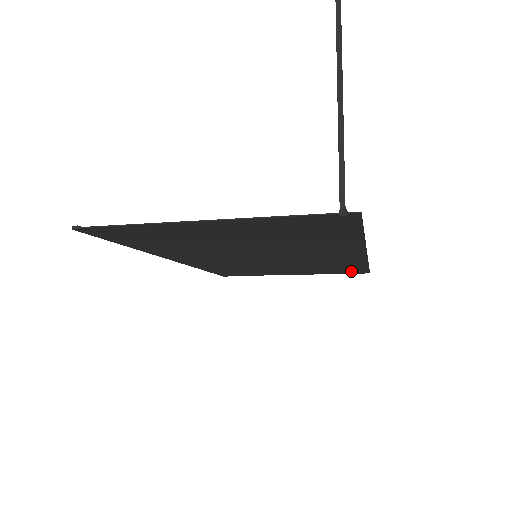
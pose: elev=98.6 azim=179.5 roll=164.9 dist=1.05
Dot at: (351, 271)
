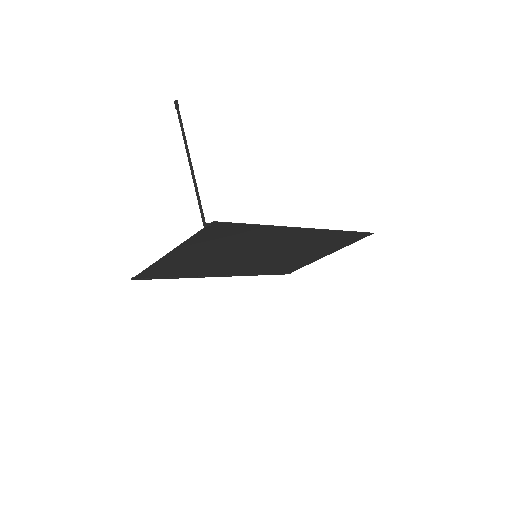
Dot at: (354, 238)
